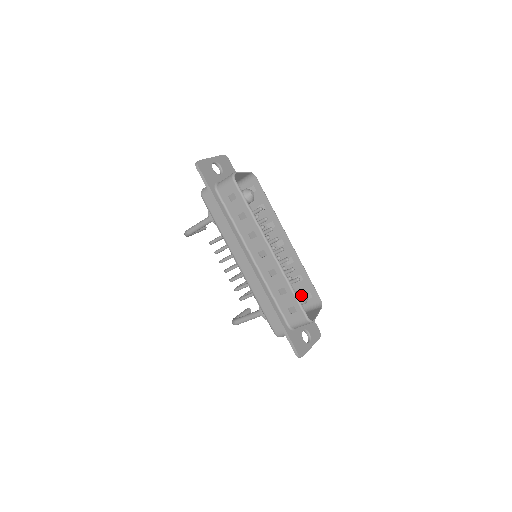
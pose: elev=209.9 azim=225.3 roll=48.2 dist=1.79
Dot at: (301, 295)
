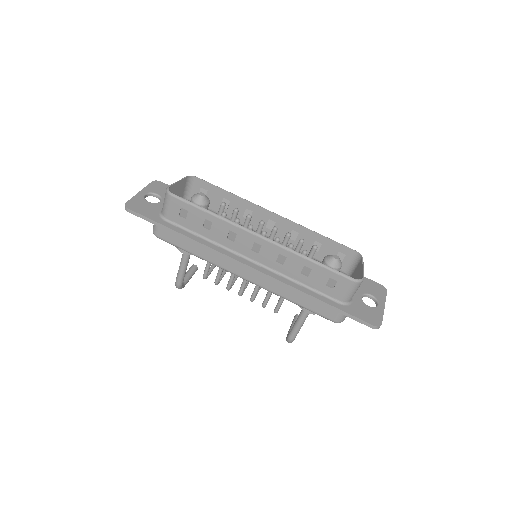
Dot at: (330, 261)
